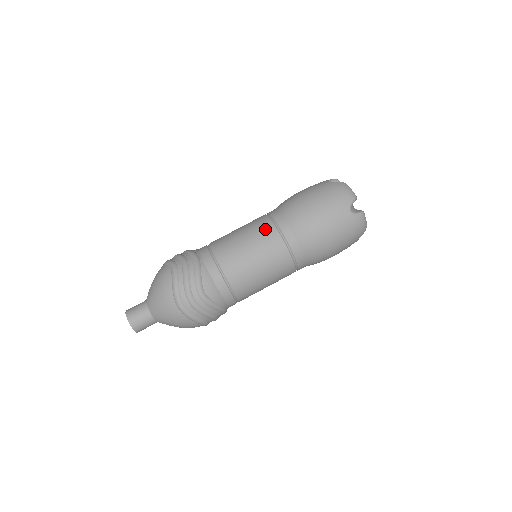
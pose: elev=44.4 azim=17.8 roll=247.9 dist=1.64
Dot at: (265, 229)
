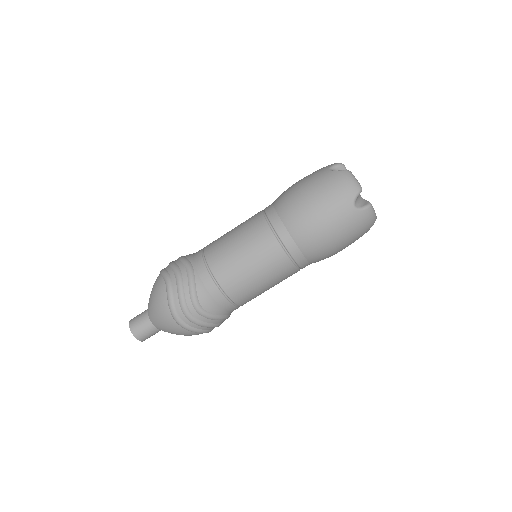
Dot at: (260, 233)
